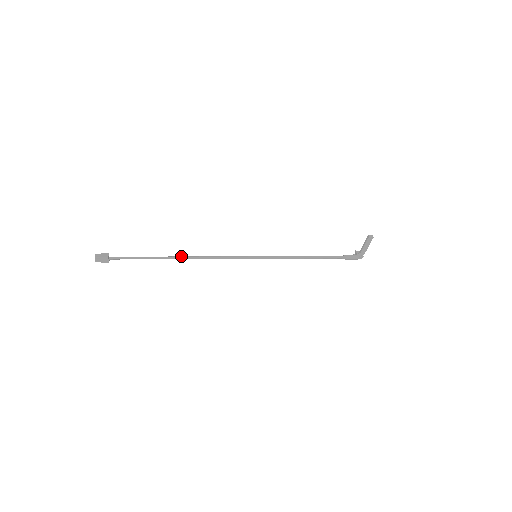
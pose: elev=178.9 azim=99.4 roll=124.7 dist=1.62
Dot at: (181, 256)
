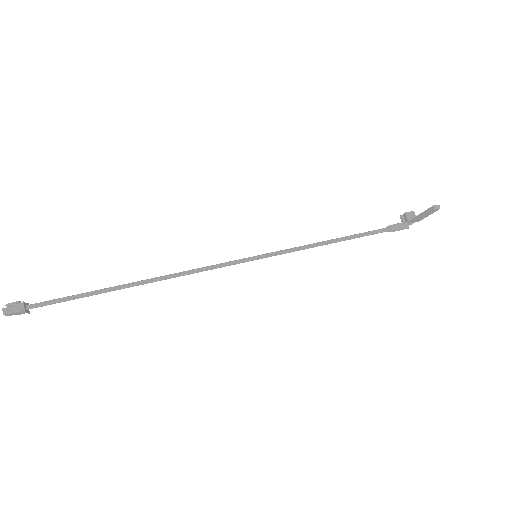
Dot at: (140, 281)
